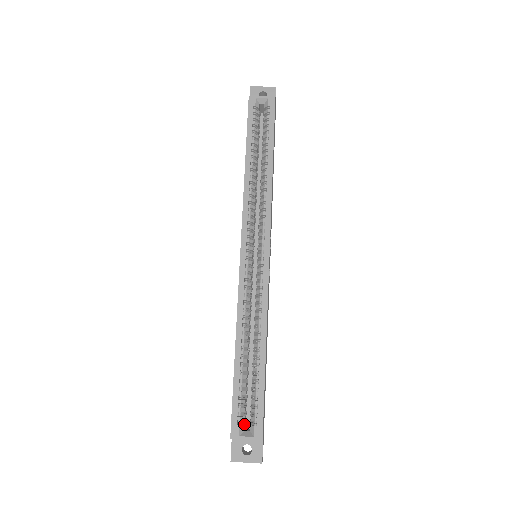
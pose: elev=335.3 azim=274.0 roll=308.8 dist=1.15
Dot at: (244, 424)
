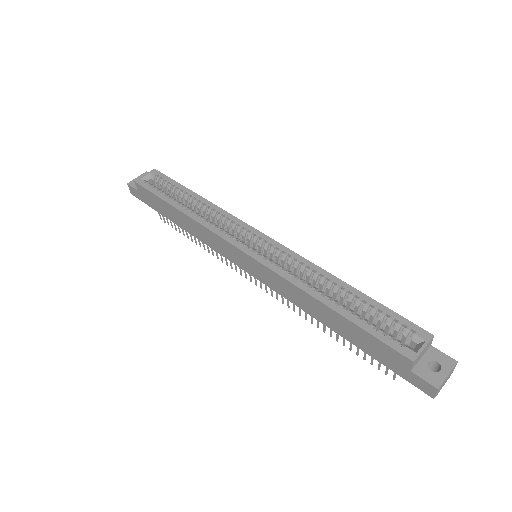
Dot at: (406, 347)
